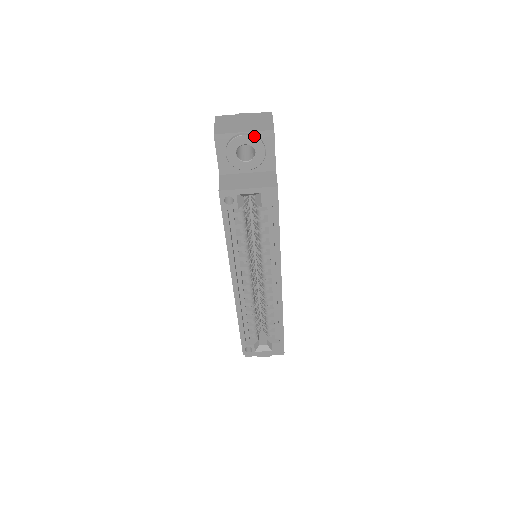
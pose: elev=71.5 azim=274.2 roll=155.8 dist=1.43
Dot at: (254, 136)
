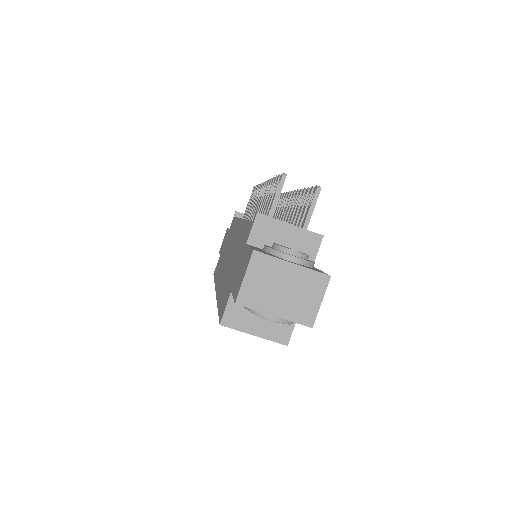
Dot at: (284, 323)
